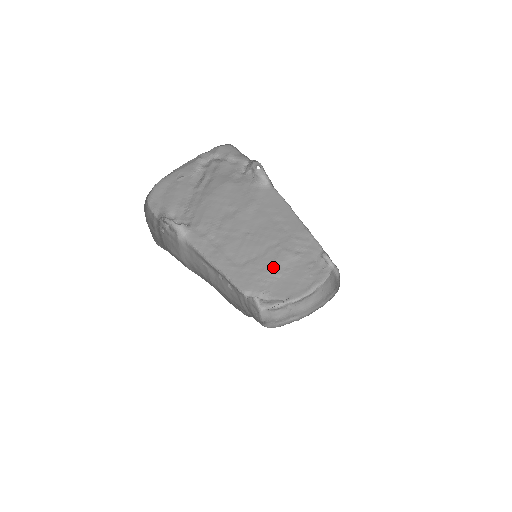
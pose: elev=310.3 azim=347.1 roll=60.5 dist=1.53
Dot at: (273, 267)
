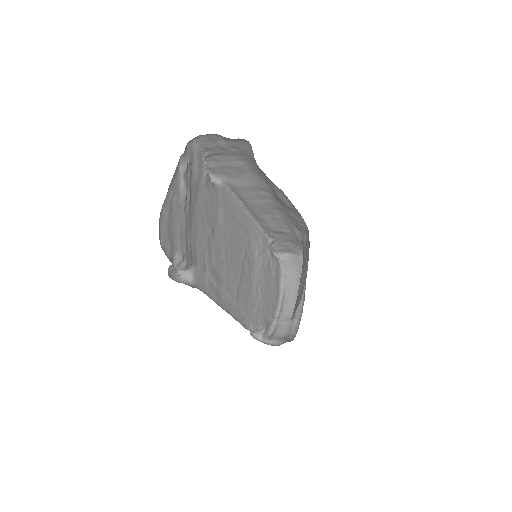
Dot at: (252, 285)
